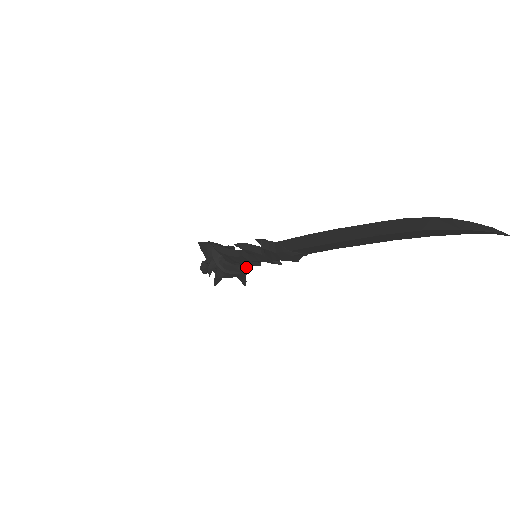
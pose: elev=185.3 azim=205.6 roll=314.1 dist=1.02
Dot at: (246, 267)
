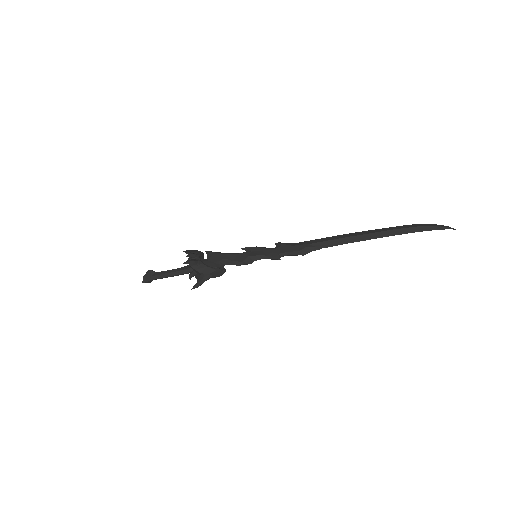
Dot at: (225, 269)
